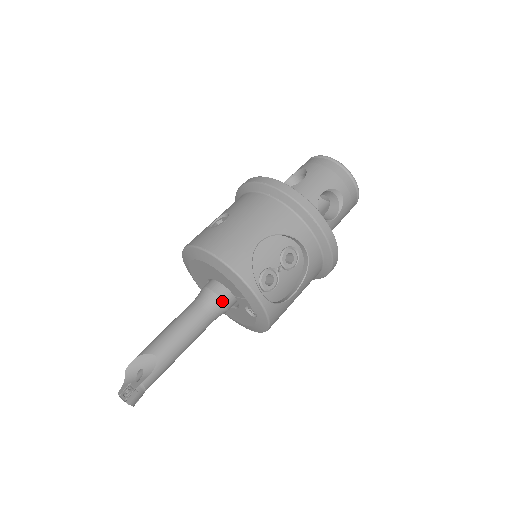
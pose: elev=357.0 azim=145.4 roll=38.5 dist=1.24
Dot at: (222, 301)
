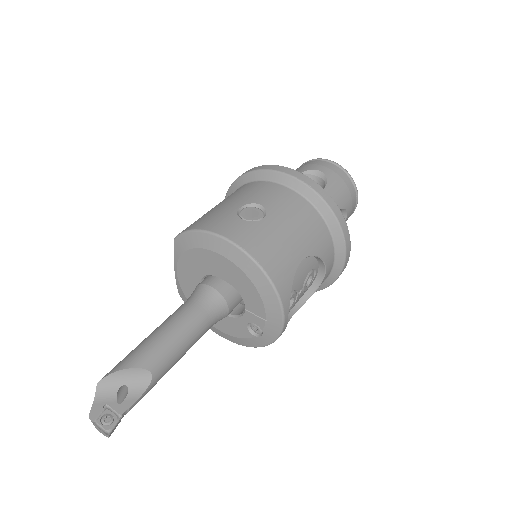
Dot at: (228, 310)
